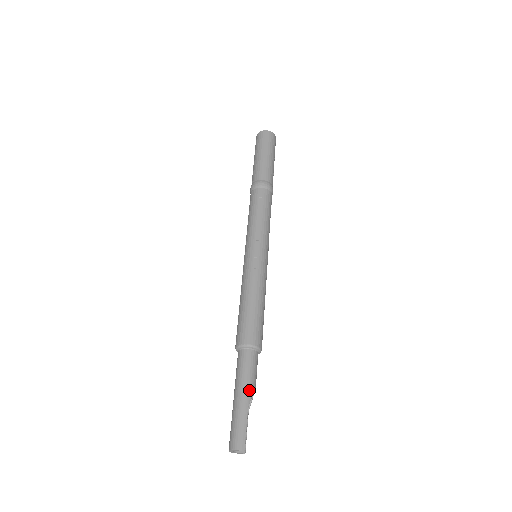
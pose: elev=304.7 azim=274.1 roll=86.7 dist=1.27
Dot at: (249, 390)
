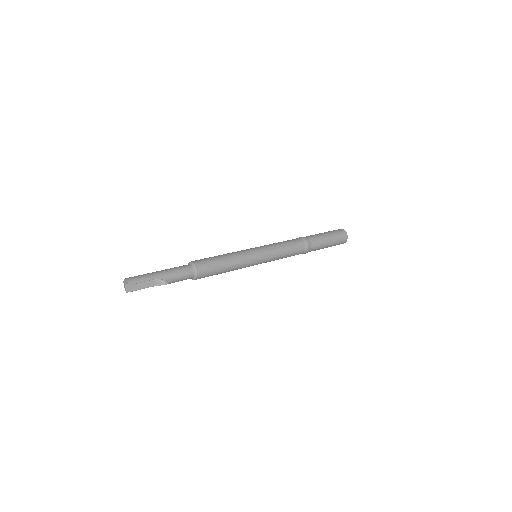
Dot at: (167, 276)
